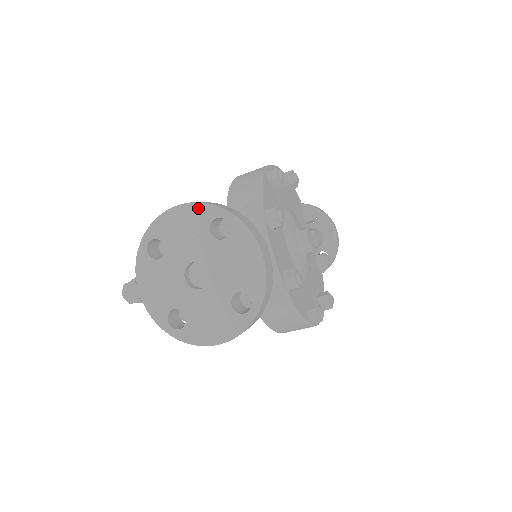
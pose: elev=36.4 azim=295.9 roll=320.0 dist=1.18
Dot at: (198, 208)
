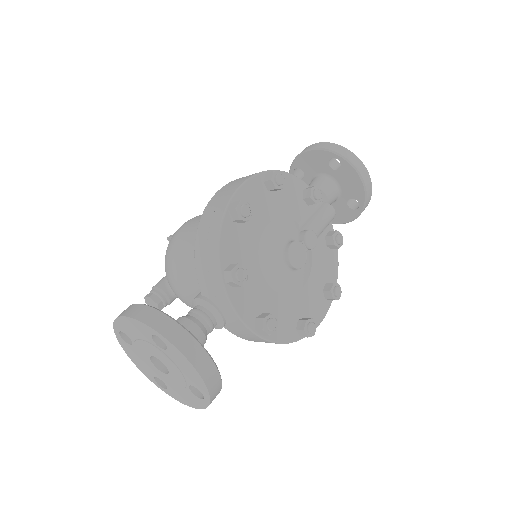
Dot at: (138, 323)
